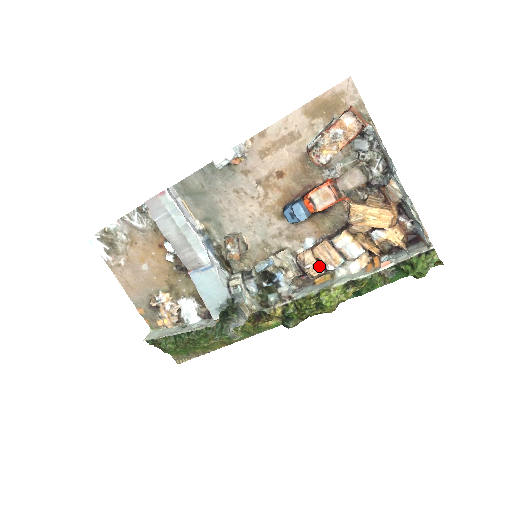
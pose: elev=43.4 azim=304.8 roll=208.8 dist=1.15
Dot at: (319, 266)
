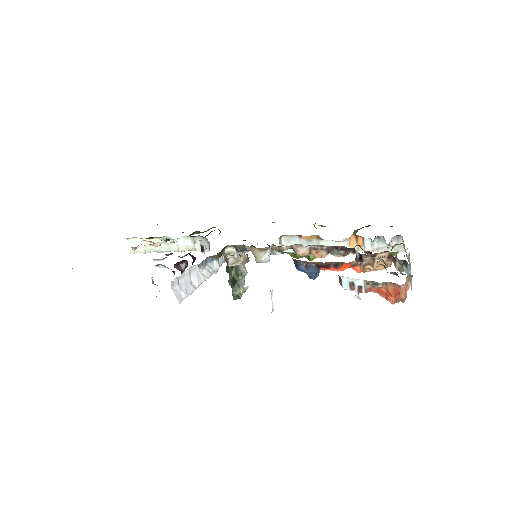
Dot at: occluded
